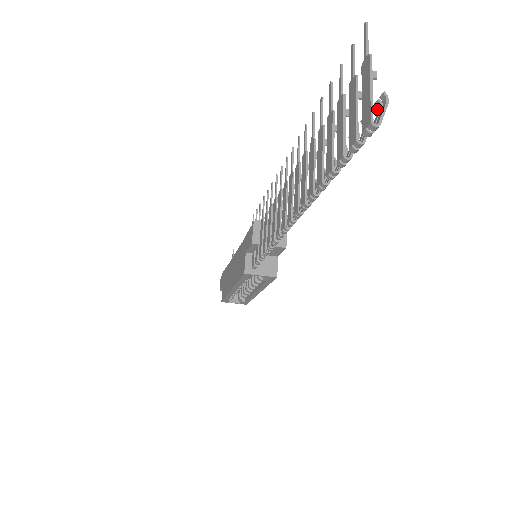
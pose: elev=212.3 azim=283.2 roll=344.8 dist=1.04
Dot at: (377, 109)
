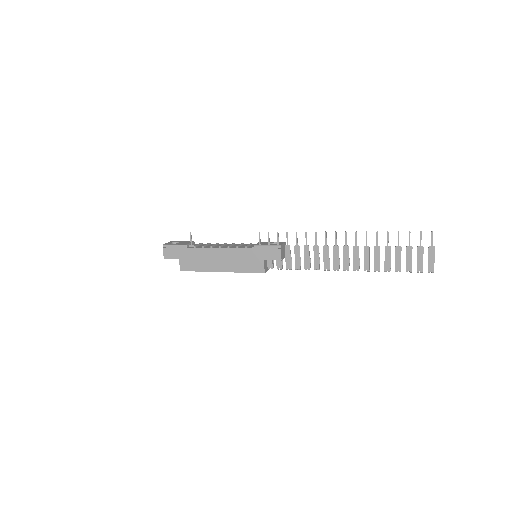
Dot at: (428, 261)
